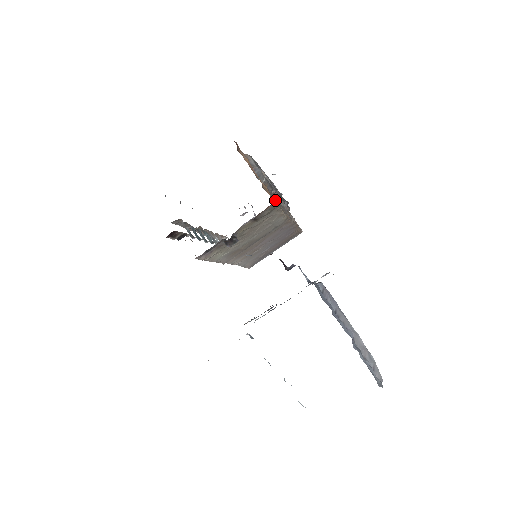
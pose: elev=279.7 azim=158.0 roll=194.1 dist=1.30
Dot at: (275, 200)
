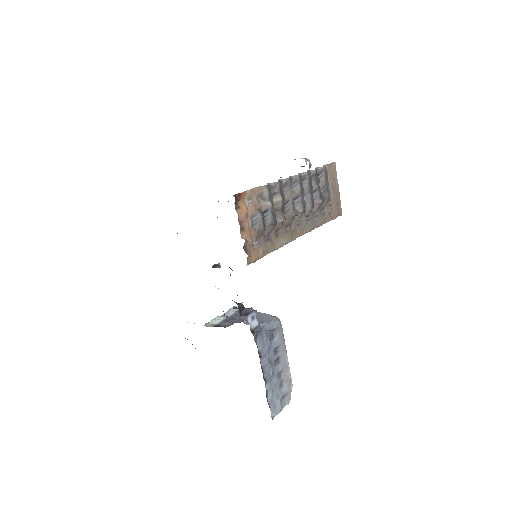
Dot at: (281, 229)
